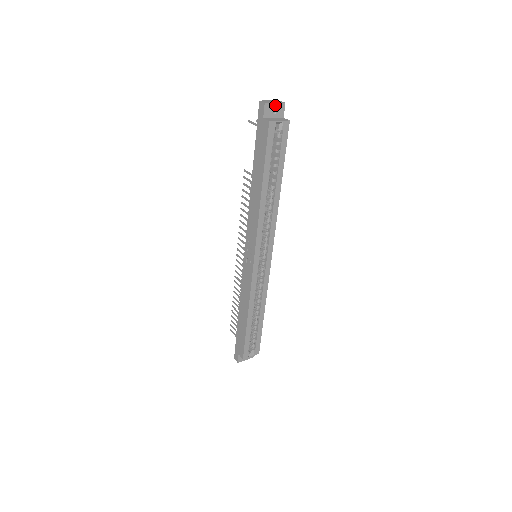
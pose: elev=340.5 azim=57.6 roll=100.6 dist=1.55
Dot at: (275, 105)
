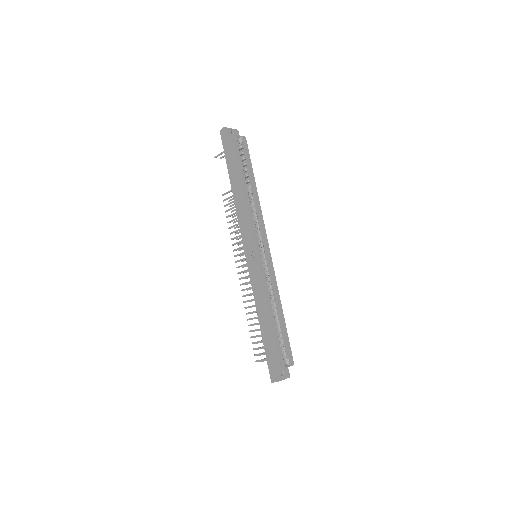
Dot at: (232, 130)
